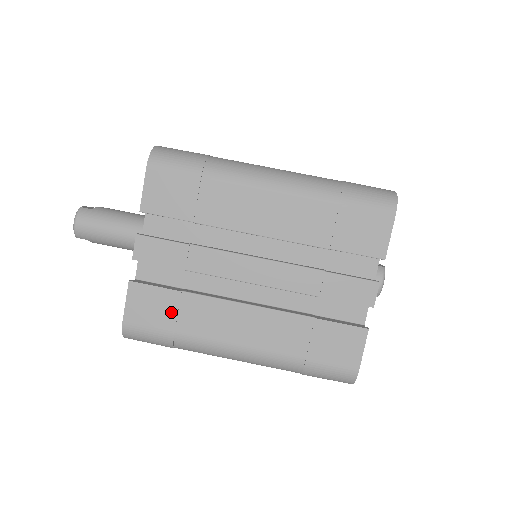
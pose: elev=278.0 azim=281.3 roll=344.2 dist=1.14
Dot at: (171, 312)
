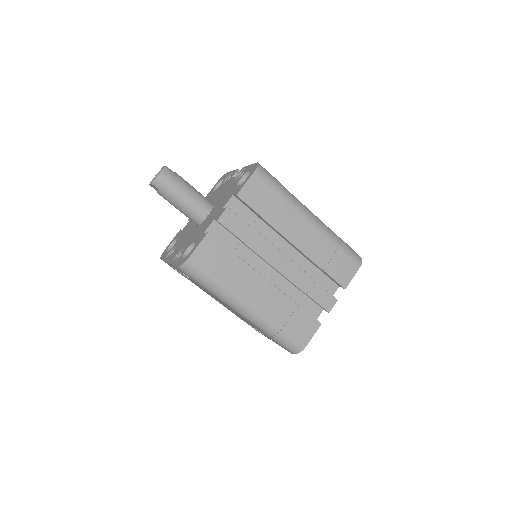
Dot at: (223, 264)
